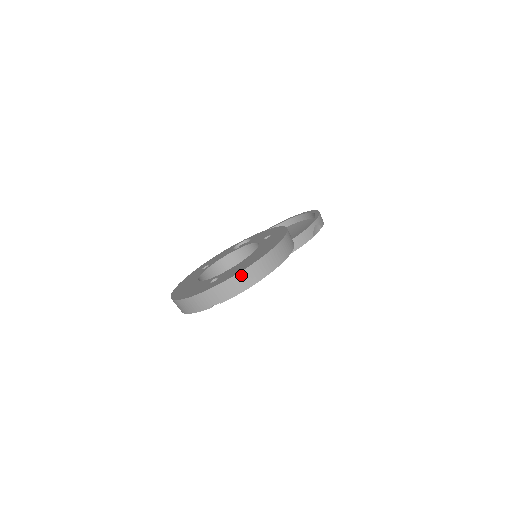
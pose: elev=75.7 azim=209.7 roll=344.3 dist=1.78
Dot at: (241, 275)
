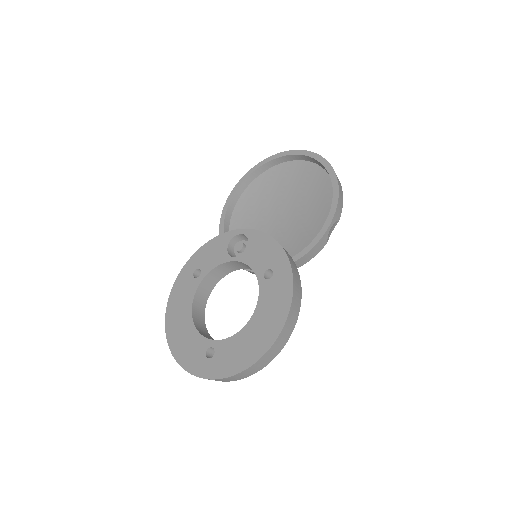
Dot at: (240, 374)
